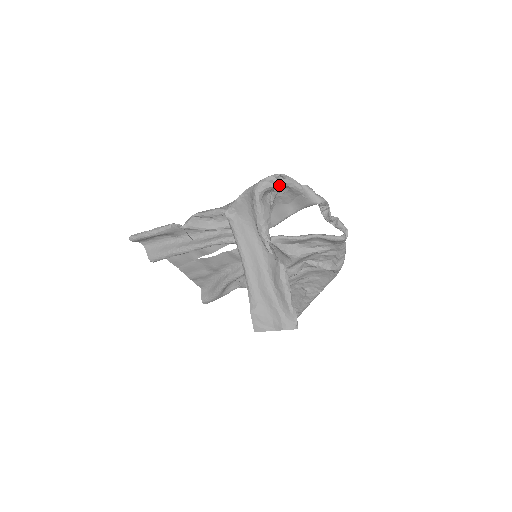
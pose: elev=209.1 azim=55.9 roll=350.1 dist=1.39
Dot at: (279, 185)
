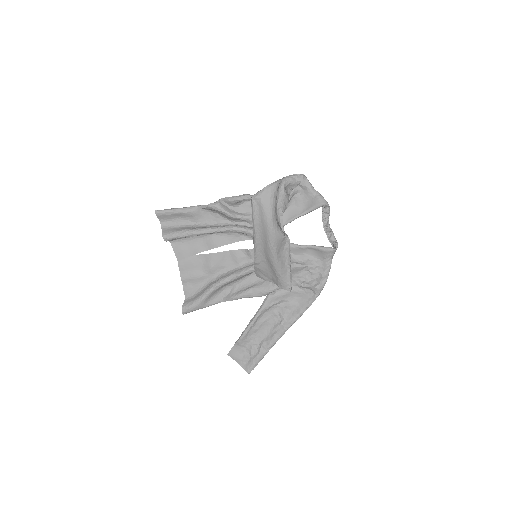
Dot at: (299, 186)
